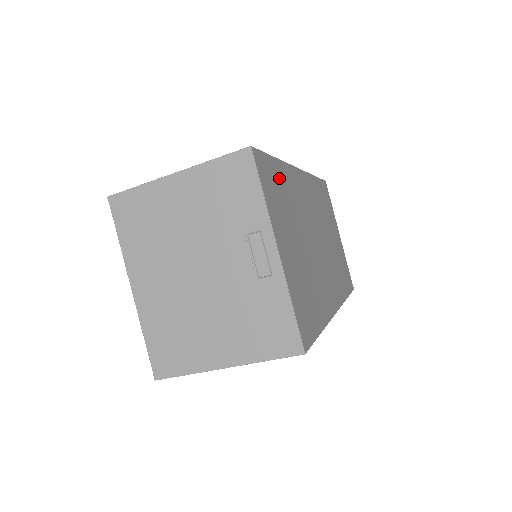
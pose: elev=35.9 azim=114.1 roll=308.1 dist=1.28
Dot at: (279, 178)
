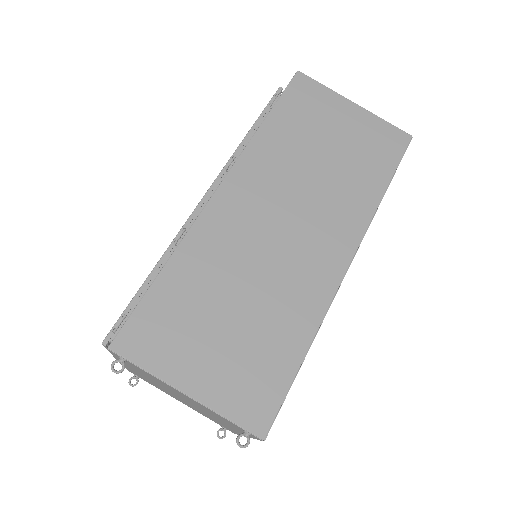
Dot at: occluded
